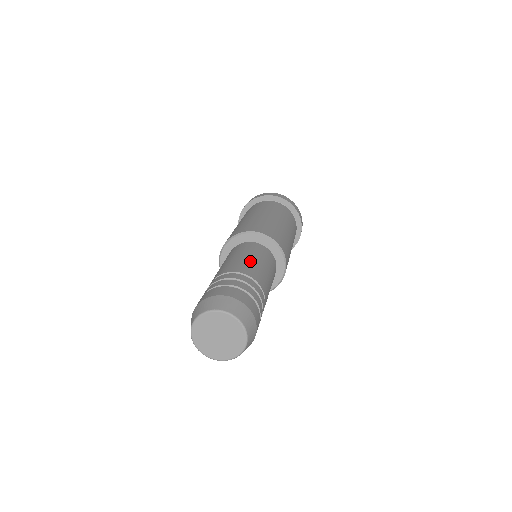
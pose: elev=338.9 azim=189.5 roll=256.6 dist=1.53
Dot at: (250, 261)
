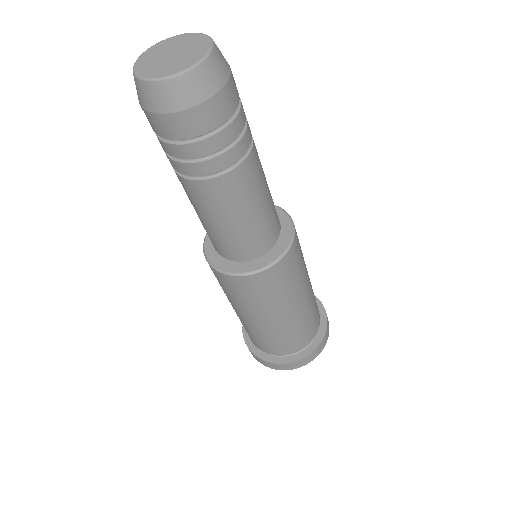
Dot at: occluded
